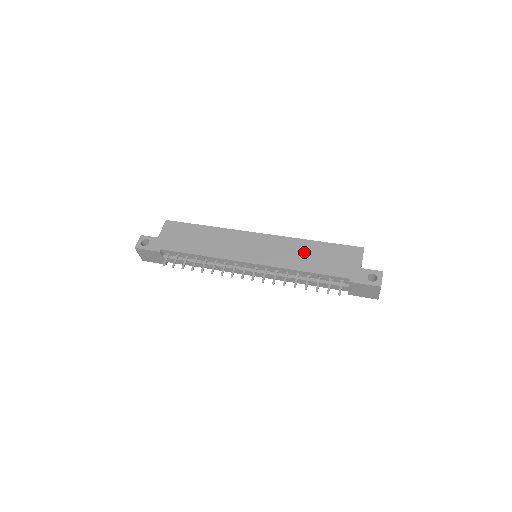
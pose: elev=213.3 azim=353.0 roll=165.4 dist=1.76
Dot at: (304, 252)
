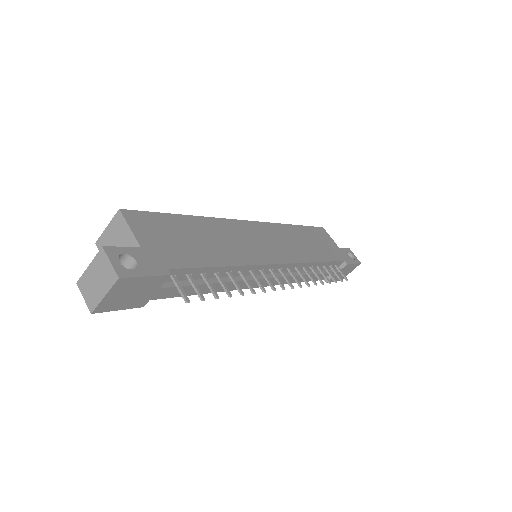
Dot at: (301, 239)
